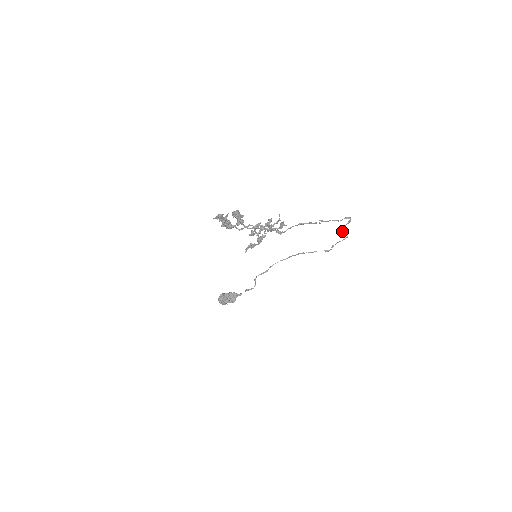
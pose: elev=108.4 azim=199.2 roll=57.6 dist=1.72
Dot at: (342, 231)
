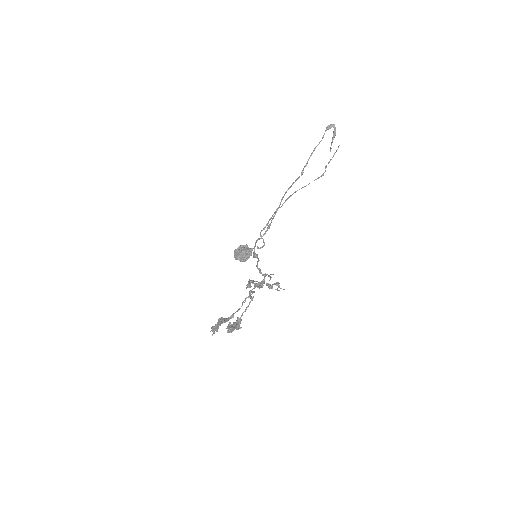
Dot at: (330, 151)
